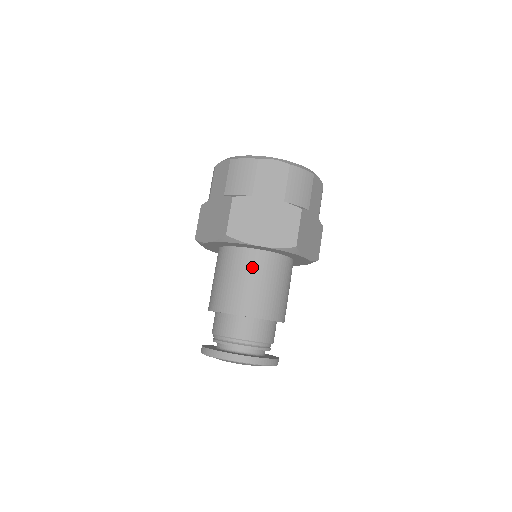
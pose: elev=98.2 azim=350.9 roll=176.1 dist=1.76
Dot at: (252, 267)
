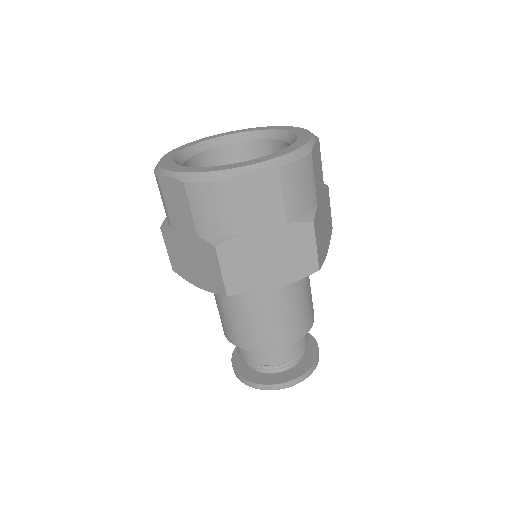
Dot at: (220, 296)
